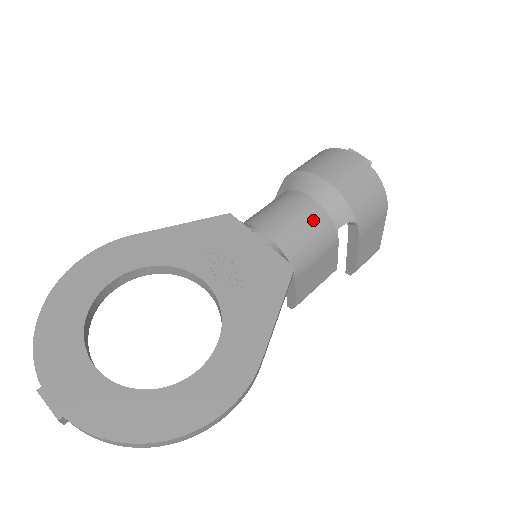
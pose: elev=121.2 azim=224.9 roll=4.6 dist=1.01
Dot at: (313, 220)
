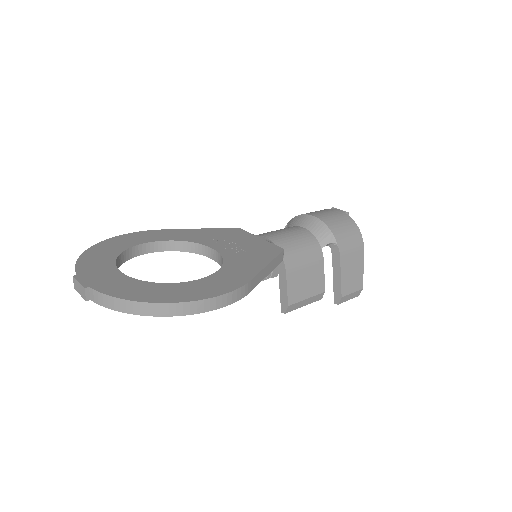
Dot at: (302, 236)
